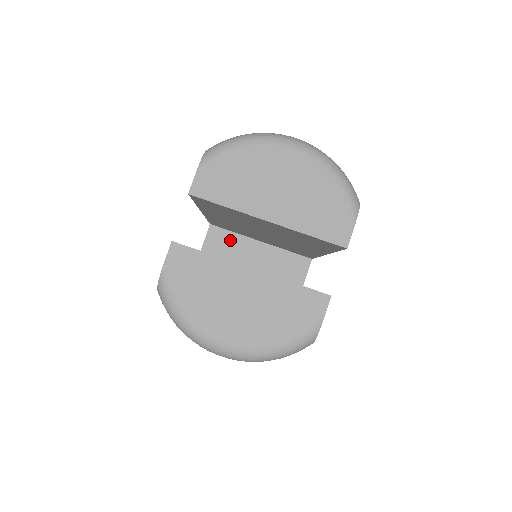
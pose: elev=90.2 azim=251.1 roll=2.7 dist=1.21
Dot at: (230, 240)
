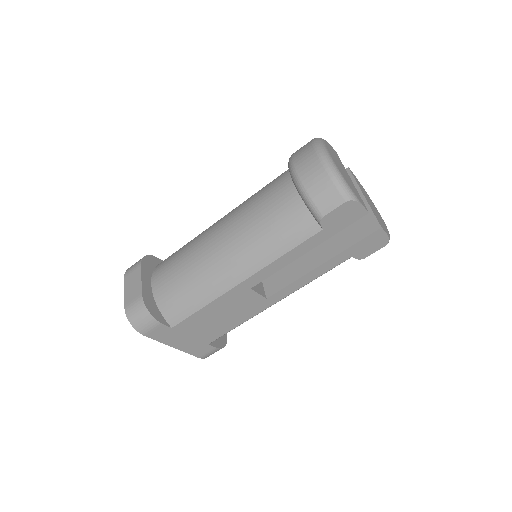
Dot at: occluded
